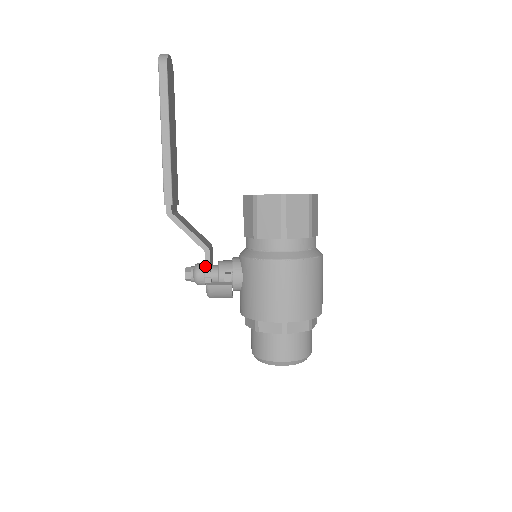
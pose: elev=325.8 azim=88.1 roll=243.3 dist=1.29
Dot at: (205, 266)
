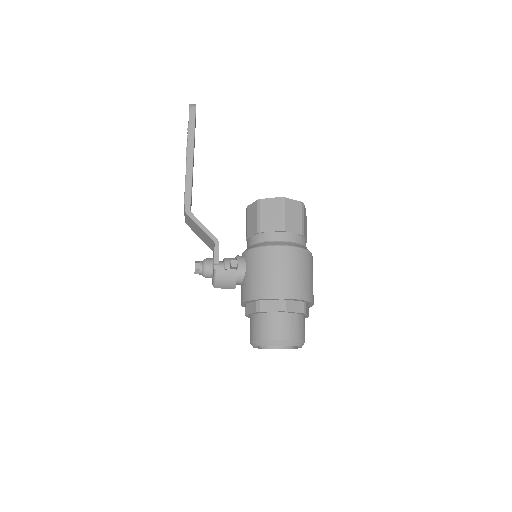
Dot at: (214, 255)
